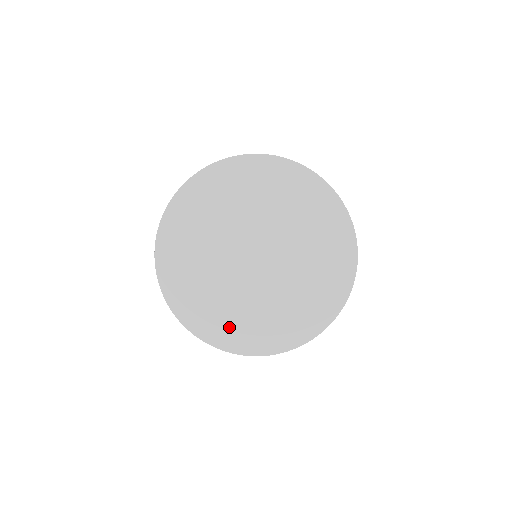
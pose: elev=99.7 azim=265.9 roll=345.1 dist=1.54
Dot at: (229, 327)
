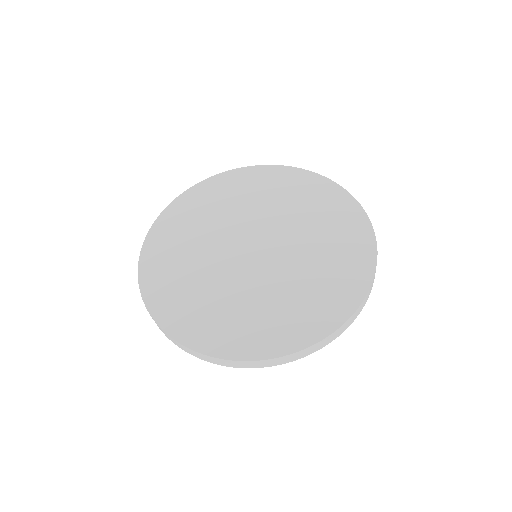
Dot at: (241, 329)
